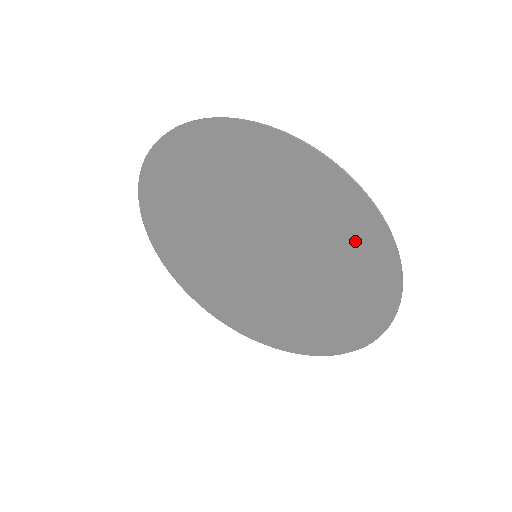
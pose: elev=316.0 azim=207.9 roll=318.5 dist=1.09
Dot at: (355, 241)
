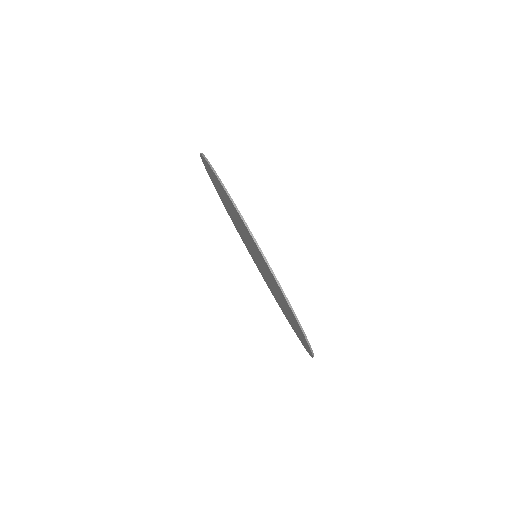
Dot at: (293, 318)
